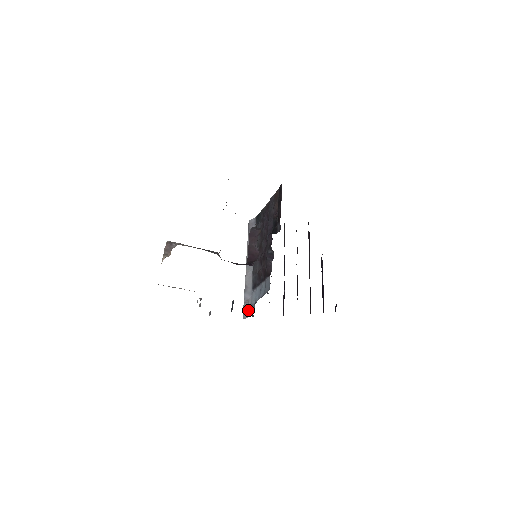
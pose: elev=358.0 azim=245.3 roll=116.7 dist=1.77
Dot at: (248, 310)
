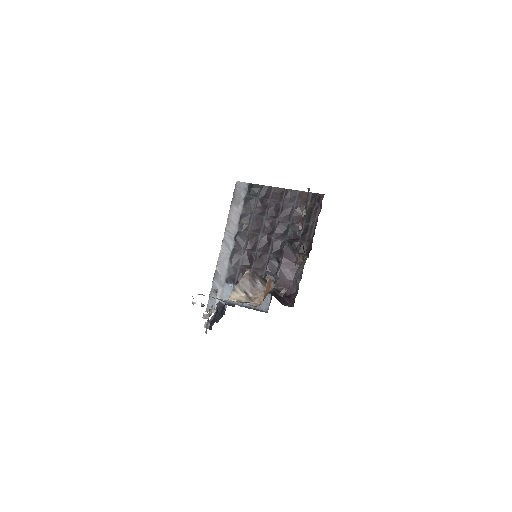
Dot at: (215, 303)
